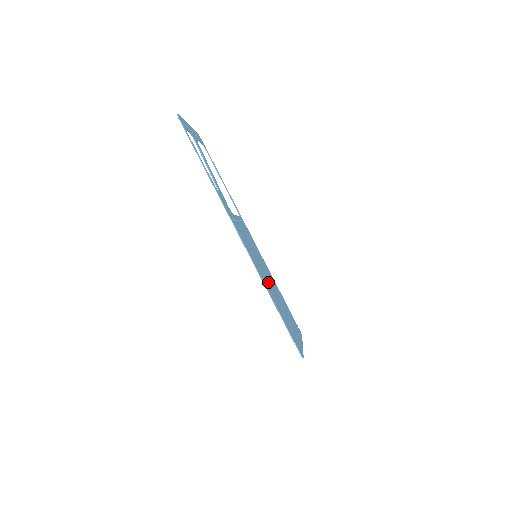
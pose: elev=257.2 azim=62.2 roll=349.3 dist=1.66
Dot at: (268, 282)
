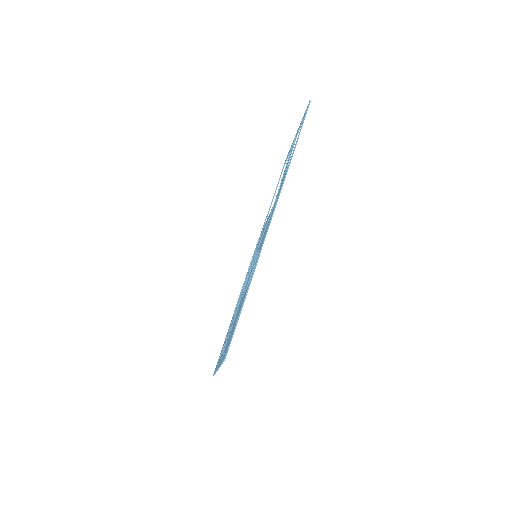
Dot at: occluded
